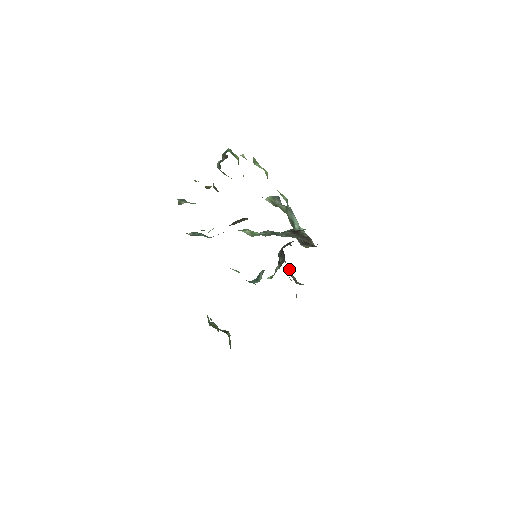
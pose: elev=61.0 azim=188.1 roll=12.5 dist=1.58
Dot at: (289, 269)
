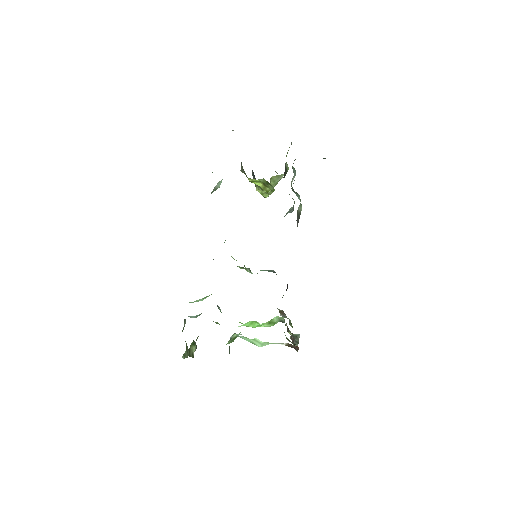
Dot at: occluded
